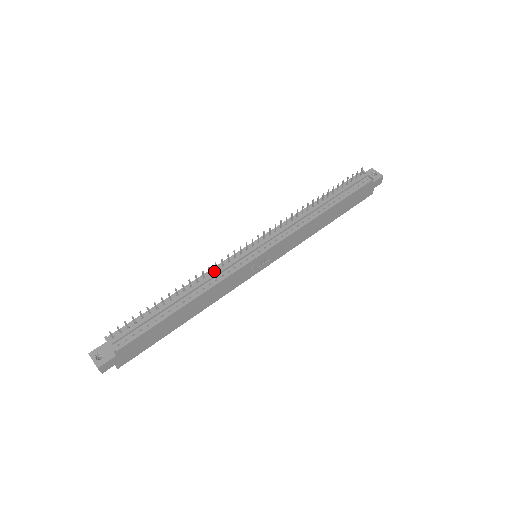
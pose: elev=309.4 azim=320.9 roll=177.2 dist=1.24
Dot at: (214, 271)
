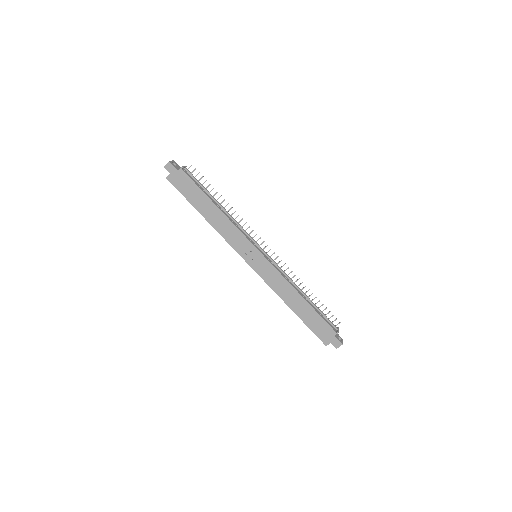
Dot at: (240, 226)
